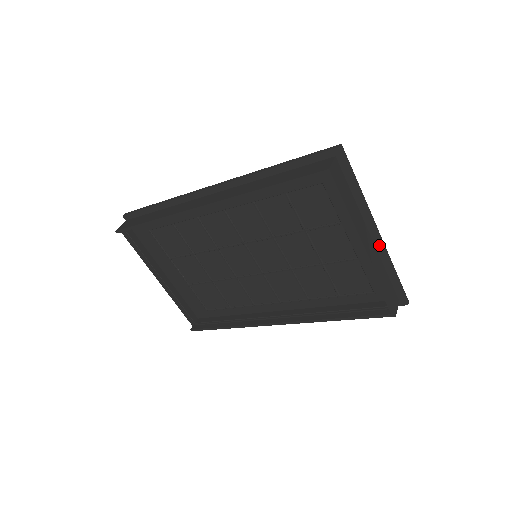
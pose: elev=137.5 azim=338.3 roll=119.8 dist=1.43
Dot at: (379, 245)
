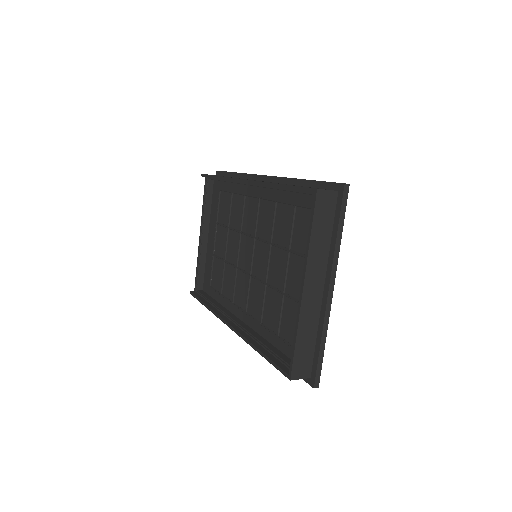
Dot at: (325, 303)
